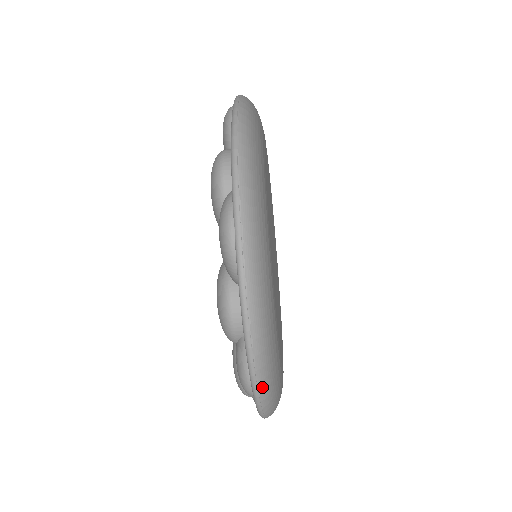
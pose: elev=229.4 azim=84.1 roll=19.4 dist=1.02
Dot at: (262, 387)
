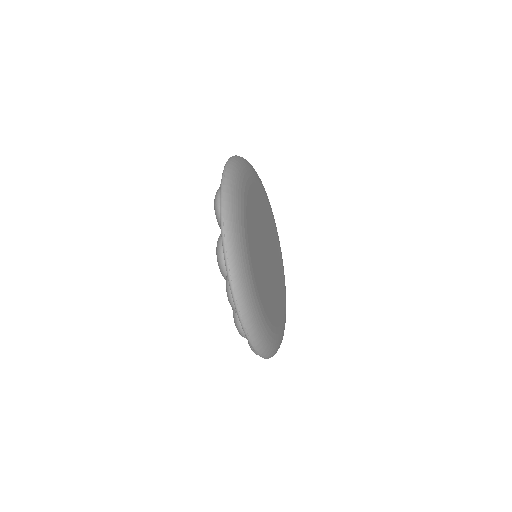
Dot at: (237, 292)
